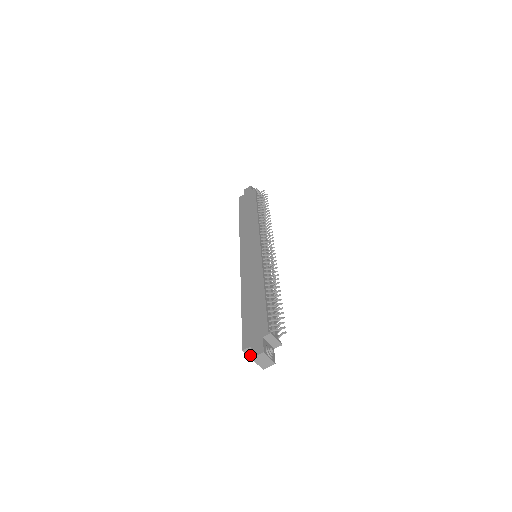
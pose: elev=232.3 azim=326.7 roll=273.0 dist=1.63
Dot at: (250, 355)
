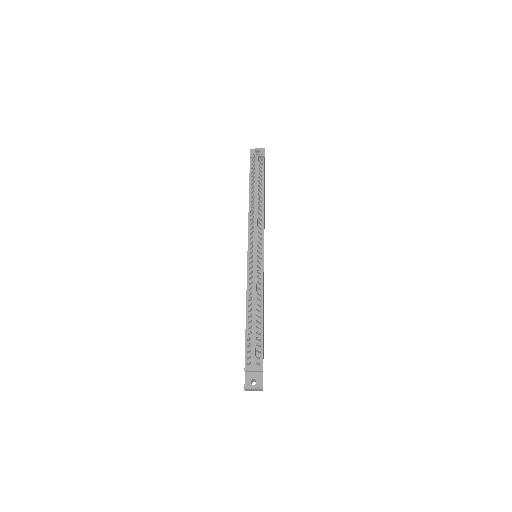
Dot at: occluded
